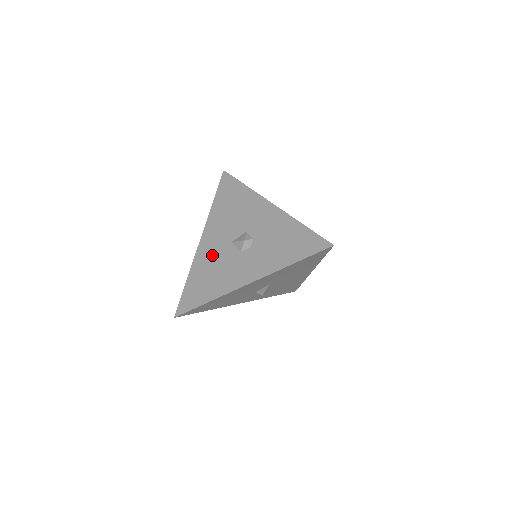
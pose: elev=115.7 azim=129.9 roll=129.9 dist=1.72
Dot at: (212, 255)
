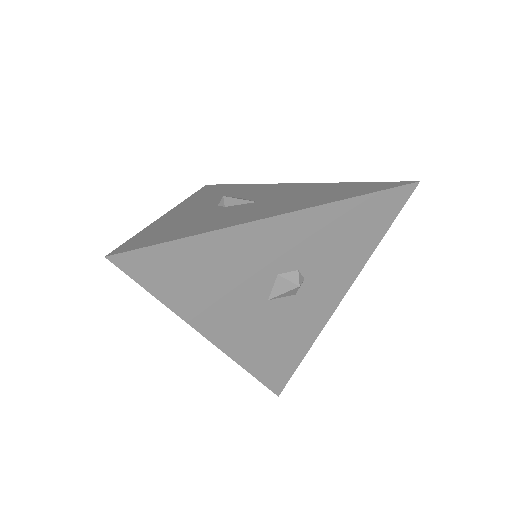
Dot at: (256, 333)
